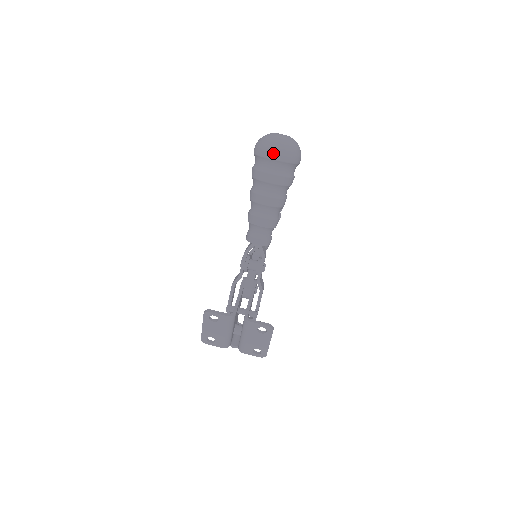
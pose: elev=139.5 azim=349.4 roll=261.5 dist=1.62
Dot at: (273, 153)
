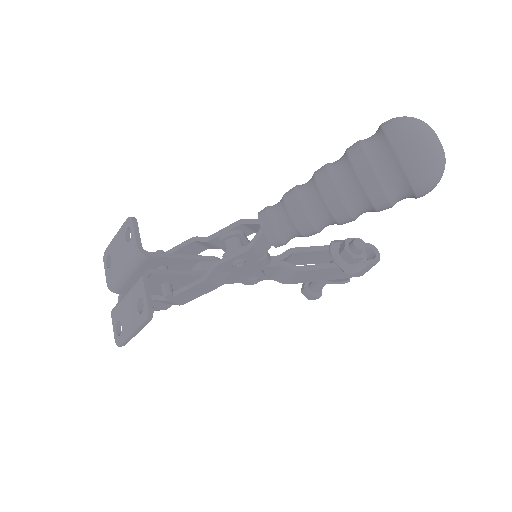
Dot at: (398, 132)
